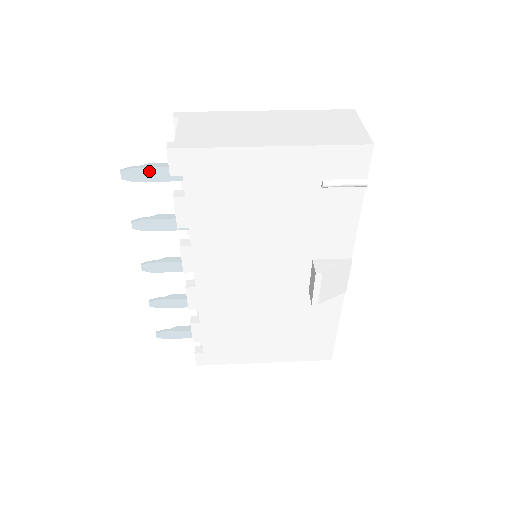
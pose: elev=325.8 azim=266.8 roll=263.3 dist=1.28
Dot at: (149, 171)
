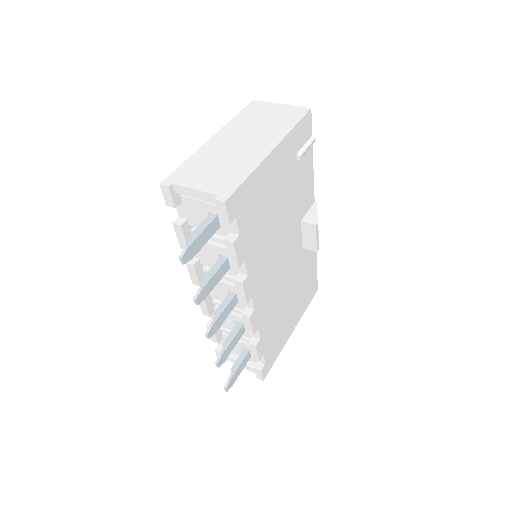
Dot at: (199, 239)
